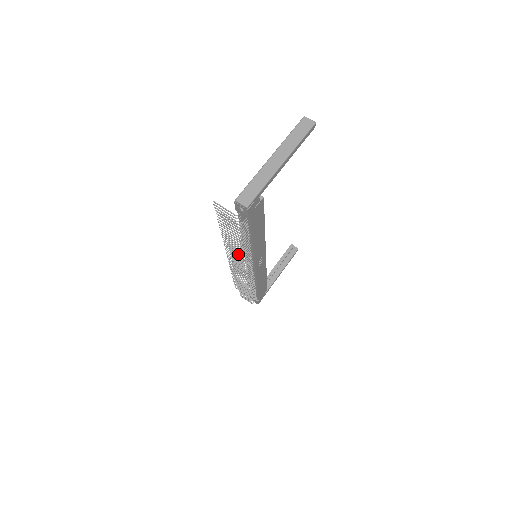
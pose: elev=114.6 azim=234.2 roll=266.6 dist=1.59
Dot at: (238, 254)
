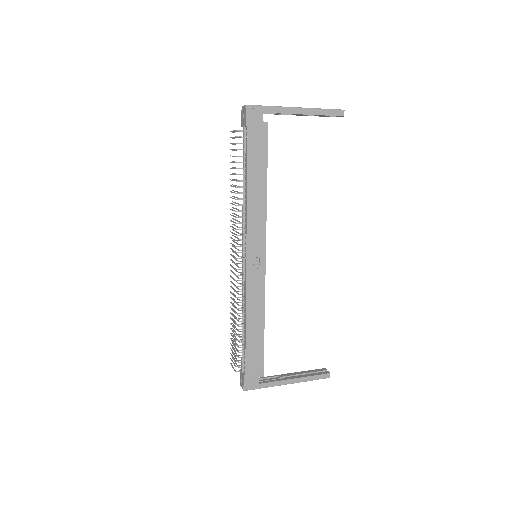
Dot at: (233, 210)
